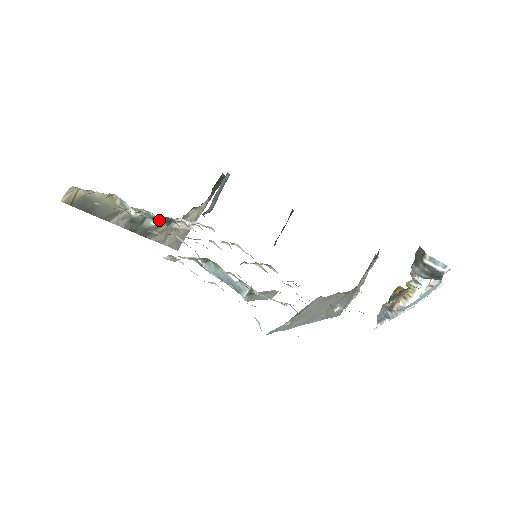
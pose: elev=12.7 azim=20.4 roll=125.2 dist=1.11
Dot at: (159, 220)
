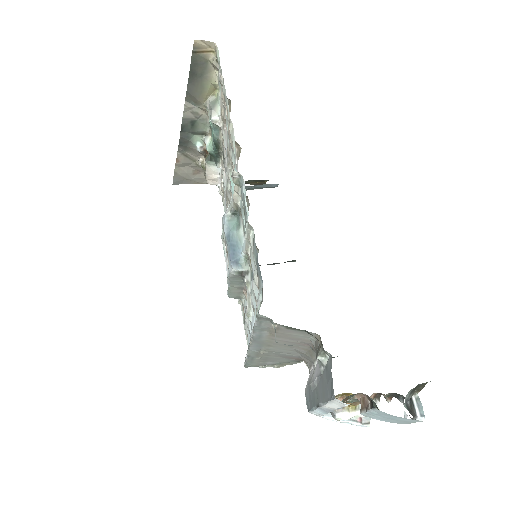
Dot at: (210, 148)
